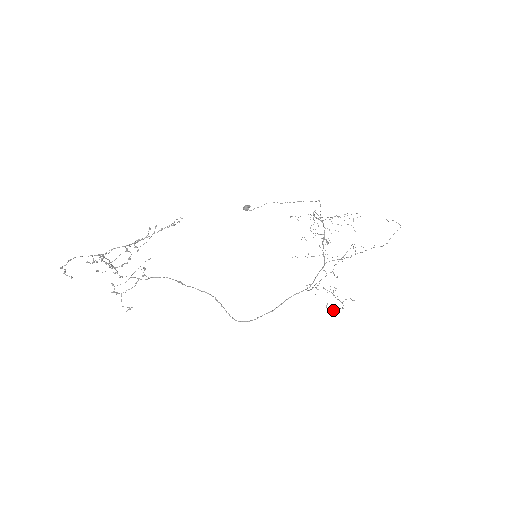
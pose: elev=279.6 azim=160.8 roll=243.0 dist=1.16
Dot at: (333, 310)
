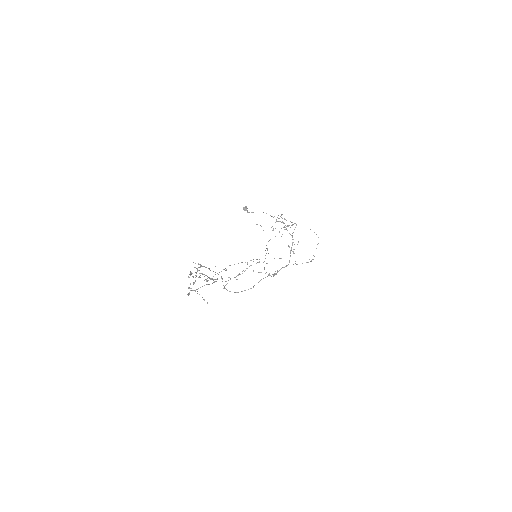
Dot at: (259, 272)
